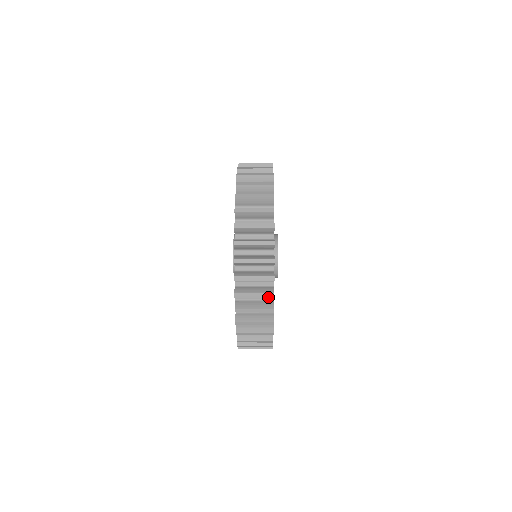
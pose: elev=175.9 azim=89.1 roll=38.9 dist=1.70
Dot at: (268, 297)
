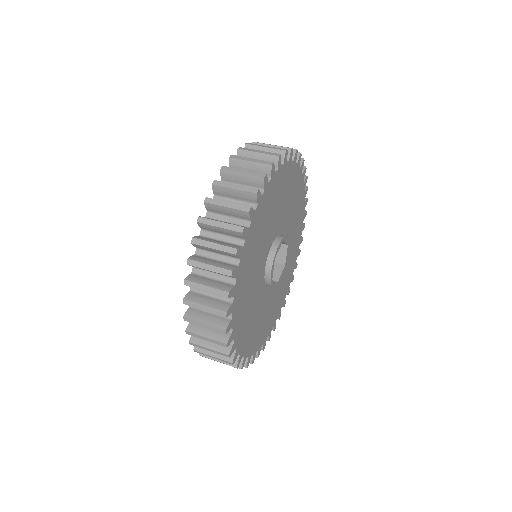
Dot at: (227, 362)
